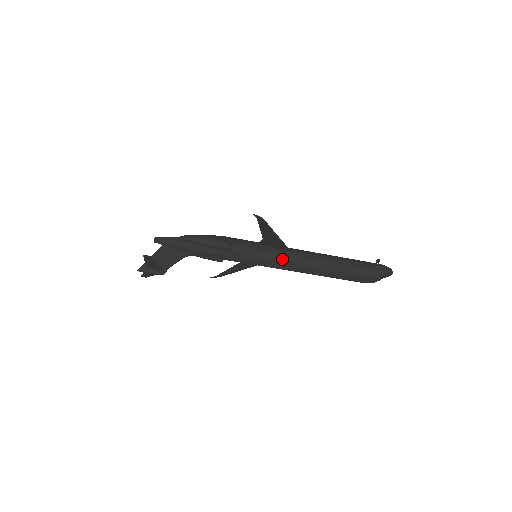
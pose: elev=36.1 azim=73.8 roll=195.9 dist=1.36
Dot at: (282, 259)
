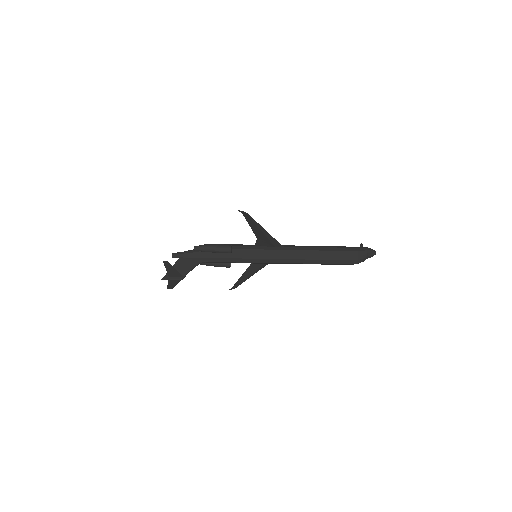
Dot at: (277, 254)
